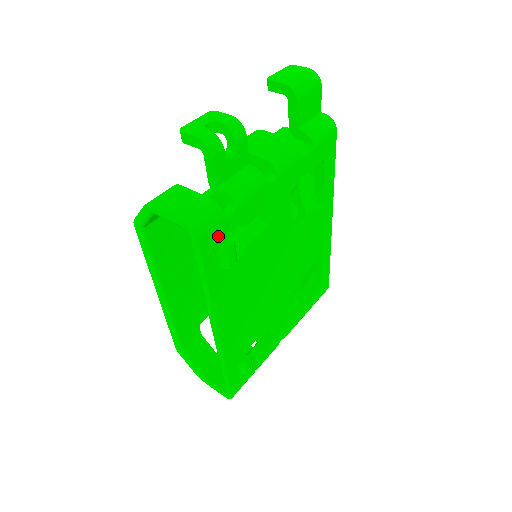
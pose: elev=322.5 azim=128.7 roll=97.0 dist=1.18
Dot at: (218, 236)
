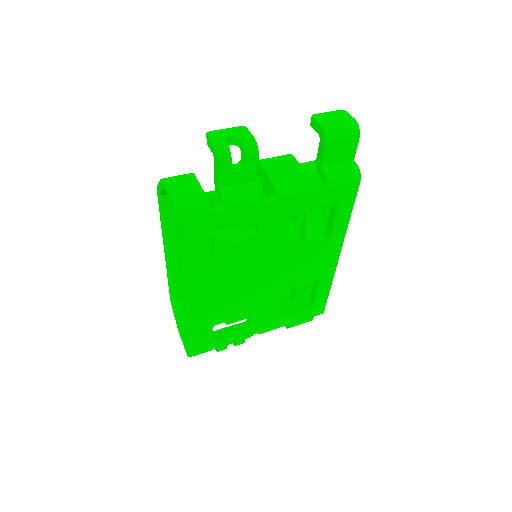
Dot at: (200, 226)
